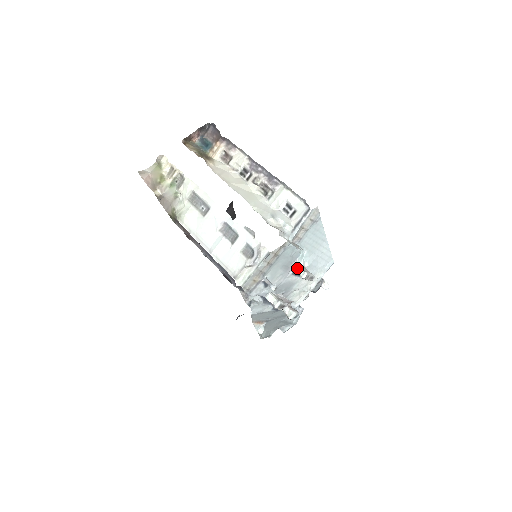
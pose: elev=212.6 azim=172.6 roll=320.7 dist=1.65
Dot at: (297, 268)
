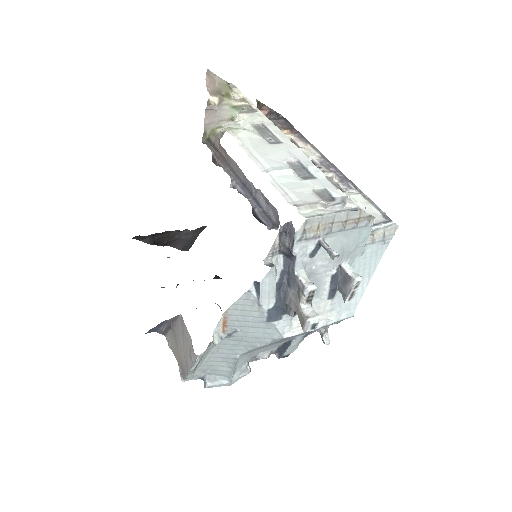
Dot at: (350, 267)
